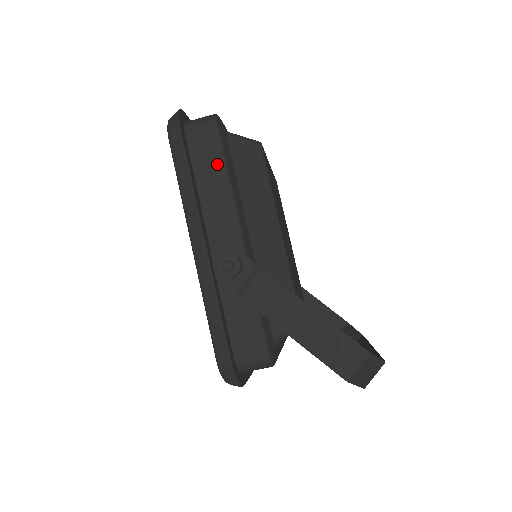
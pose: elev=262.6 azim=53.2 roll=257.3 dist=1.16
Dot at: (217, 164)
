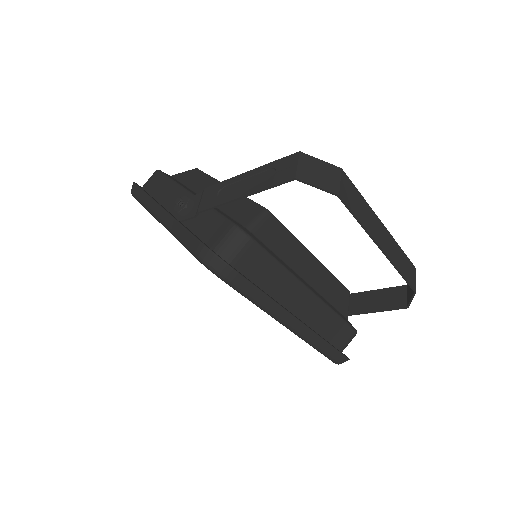
Dot at: (163, 181)
